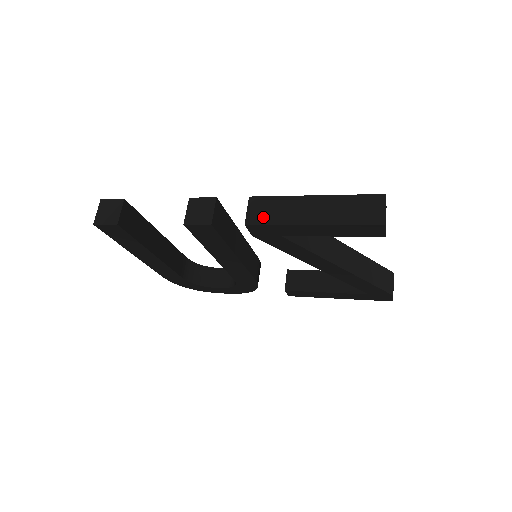
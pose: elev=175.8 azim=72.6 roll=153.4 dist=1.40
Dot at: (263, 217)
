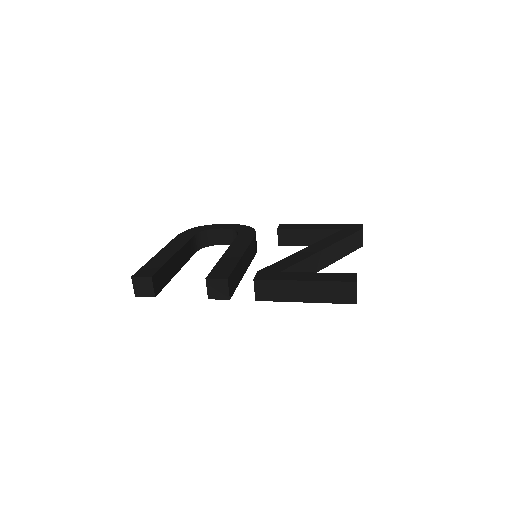
Dot at: (268, 296)
